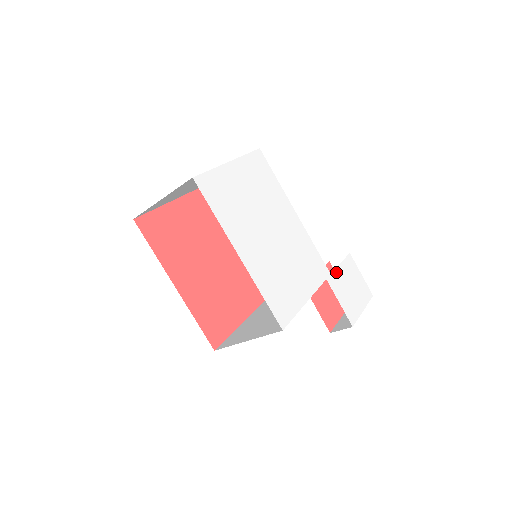
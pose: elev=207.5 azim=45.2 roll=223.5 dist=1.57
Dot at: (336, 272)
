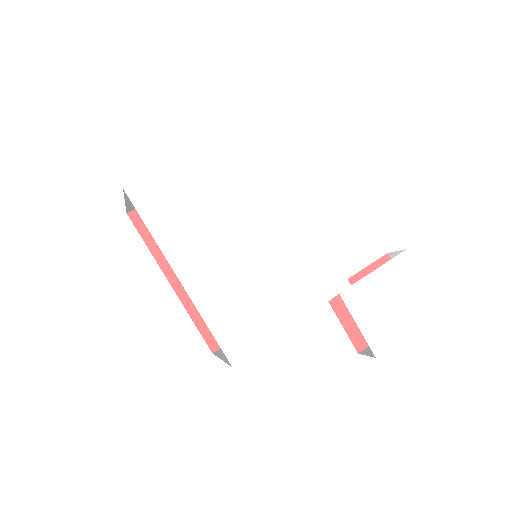
Dot at: (364, 281)
